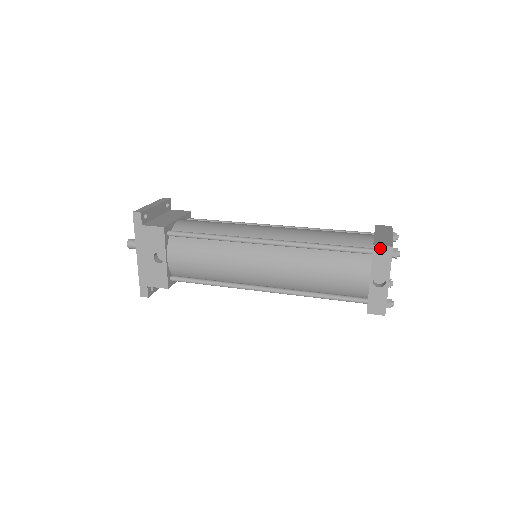
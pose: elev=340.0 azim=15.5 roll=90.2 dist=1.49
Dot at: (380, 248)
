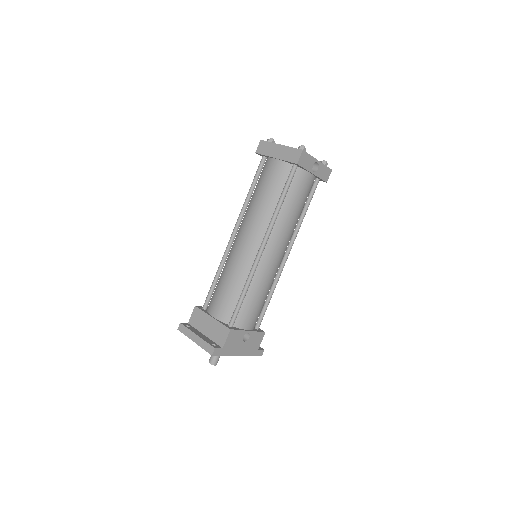
Dot at: (300, 160)
